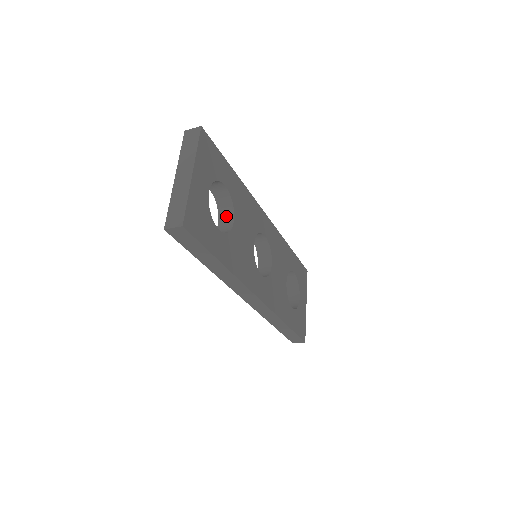
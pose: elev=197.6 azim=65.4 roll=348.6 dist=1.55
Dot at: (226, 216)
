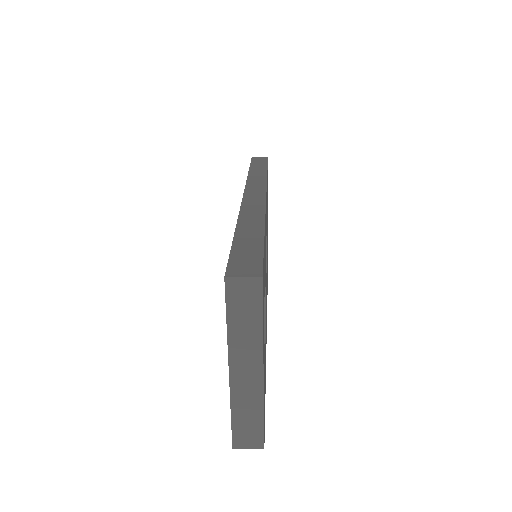
Dot at: occluded
